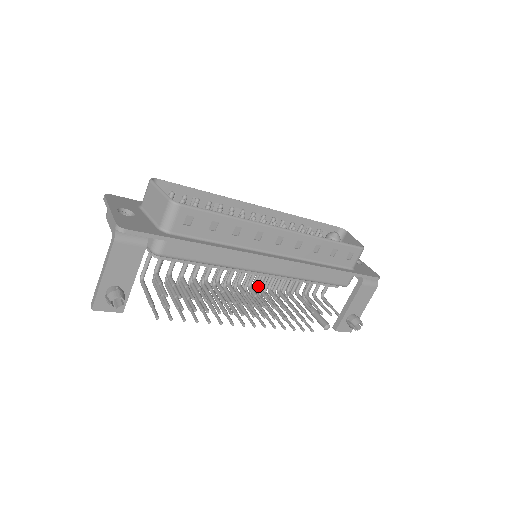
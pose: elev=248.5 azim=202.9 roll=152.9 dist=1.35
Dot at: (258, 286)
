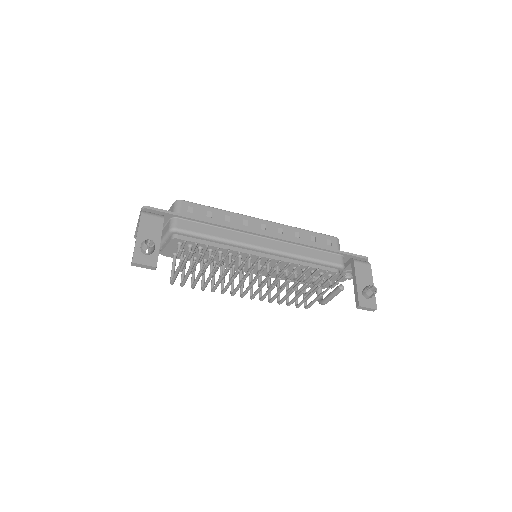
Dot at: (267, 273)
